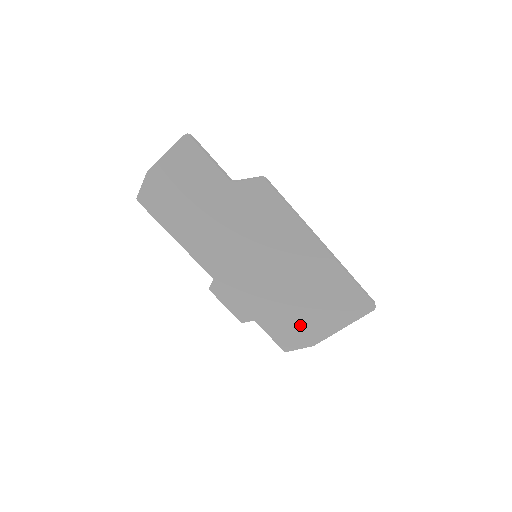
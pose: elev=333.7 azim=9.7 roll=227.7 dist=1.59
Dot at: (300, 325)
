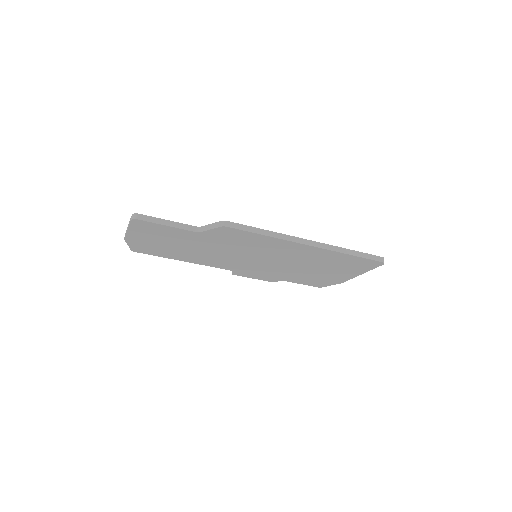
Dot at: (322, 277)
